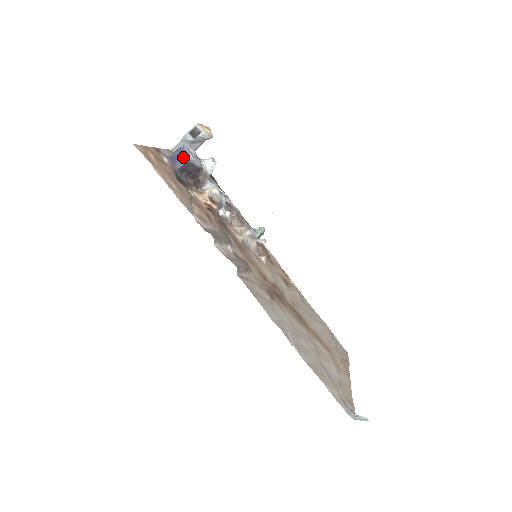
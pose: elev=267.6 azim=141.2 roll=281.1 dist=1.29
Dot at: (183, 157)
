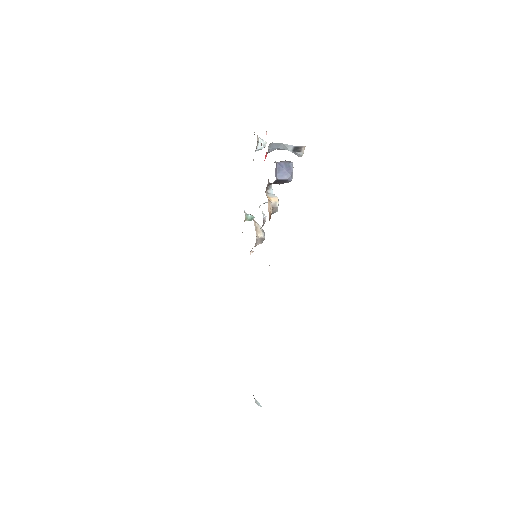
Dot at: (288, 174)
